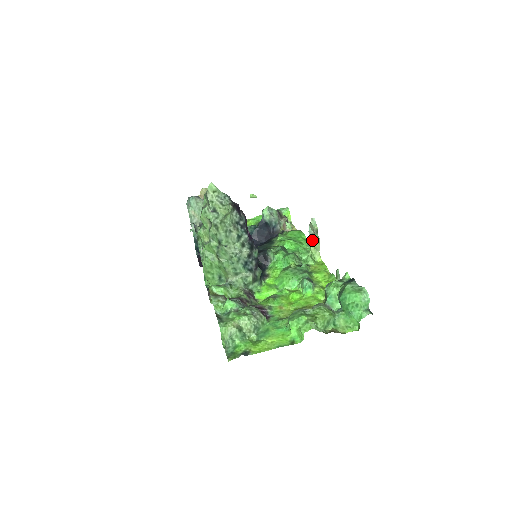
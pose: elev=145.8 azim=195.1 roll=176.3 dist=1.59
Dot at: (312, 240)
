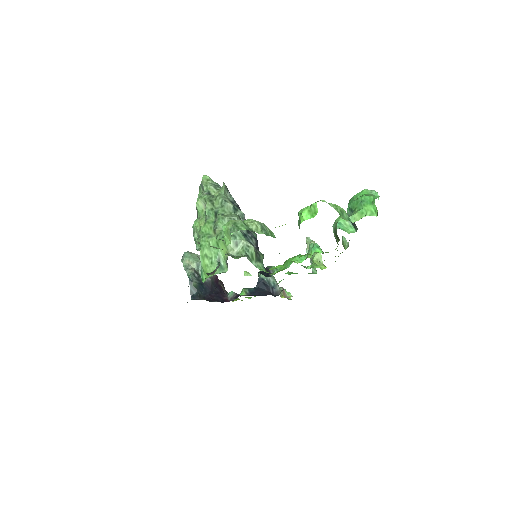
Dot at: (312, 255)
